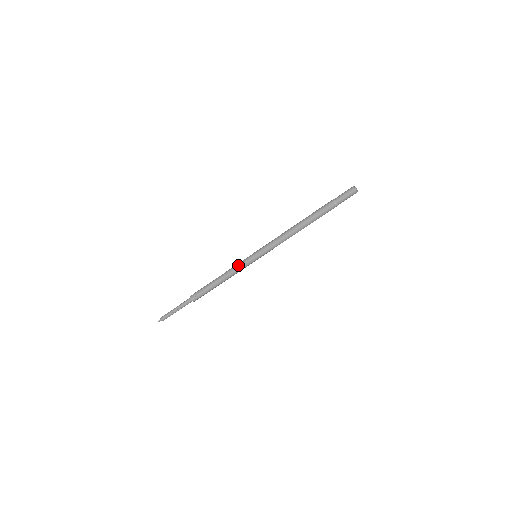
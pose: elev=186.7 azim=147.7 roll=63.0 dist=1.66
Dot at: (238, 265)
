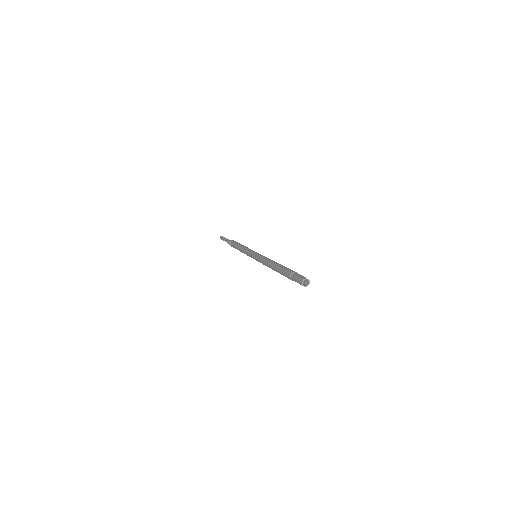
Dot at: (246, 253)
